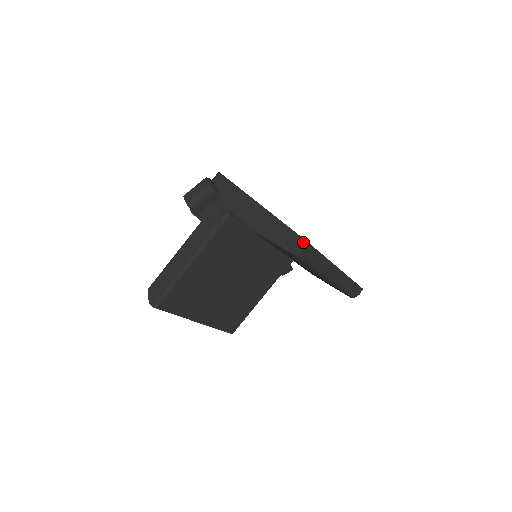
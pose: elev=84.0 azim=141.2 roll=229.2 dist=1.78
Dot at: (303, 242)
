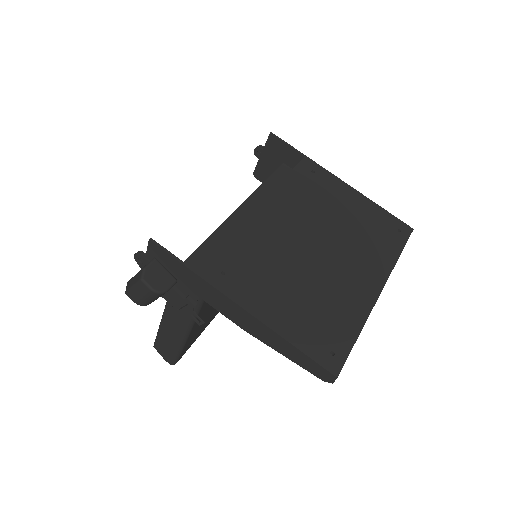
Dot at: (333, 378)
